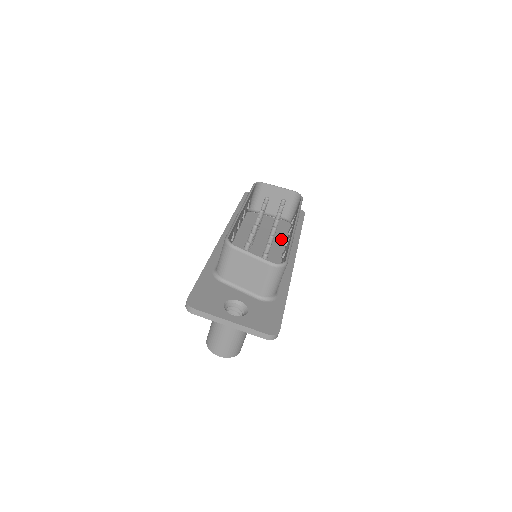
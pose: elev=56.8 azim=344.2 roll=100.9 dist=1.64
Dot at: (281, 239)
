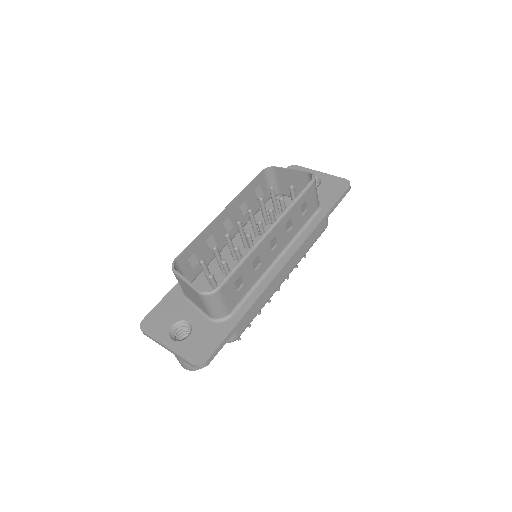
Dot at: occluded
